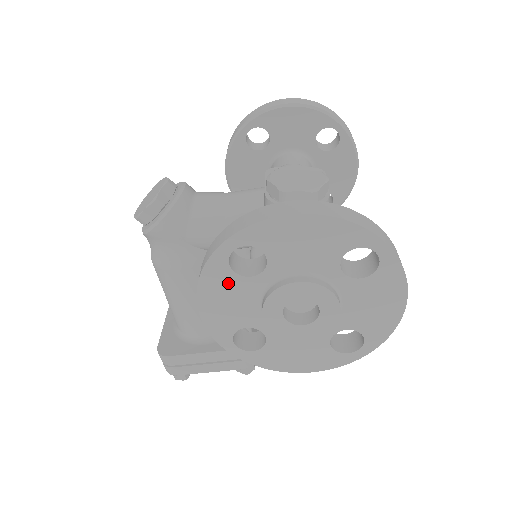
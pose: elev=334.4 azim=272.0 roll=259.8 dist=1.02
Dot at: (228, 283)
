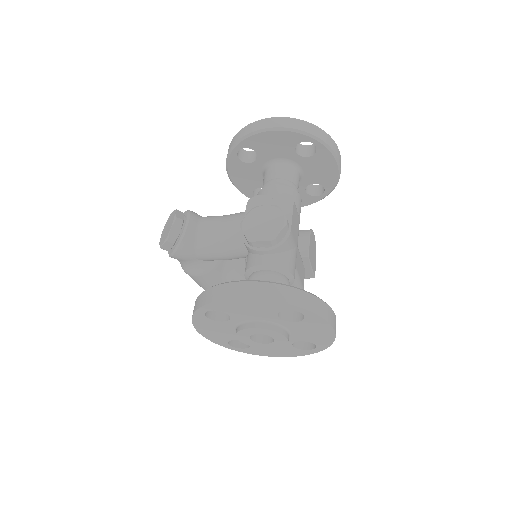
Dot at: (211, 324)
